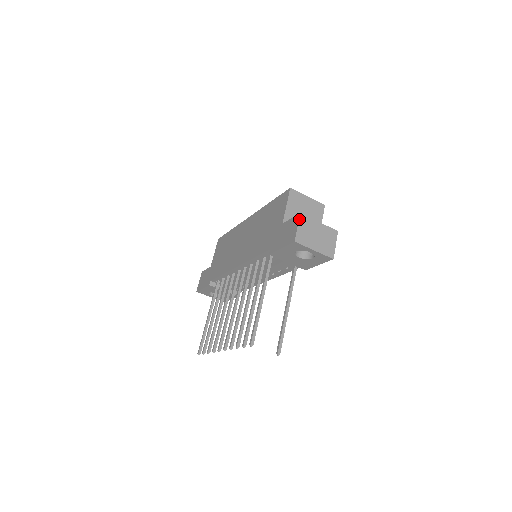
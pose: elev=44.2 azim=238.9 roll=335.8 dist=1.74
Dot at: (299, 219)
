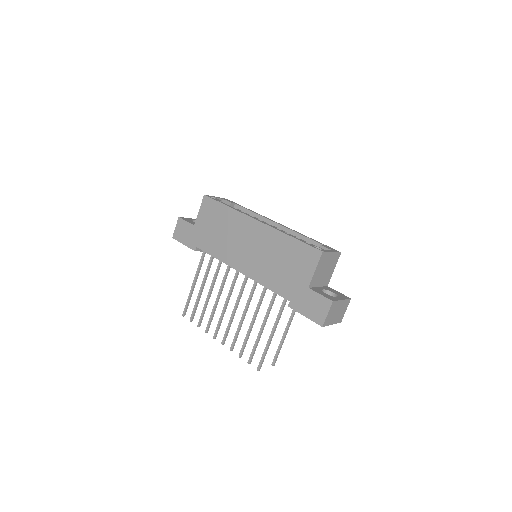
Dot at: (331, 307)
